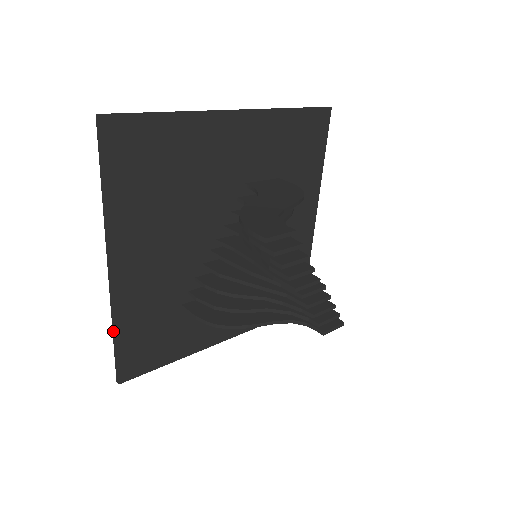
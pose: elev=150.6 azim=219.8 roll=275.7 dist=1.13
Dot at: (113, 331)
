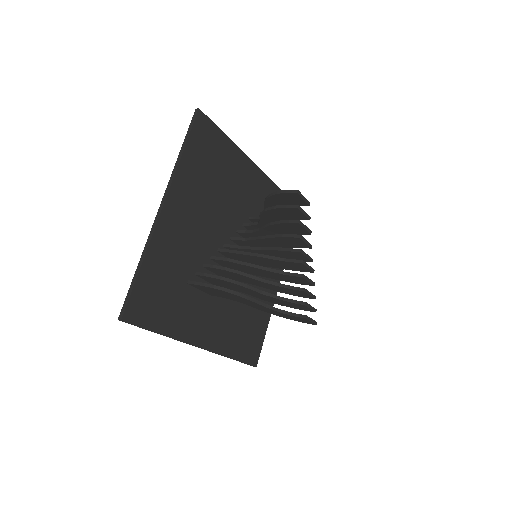
Dot at: (139, 263)
